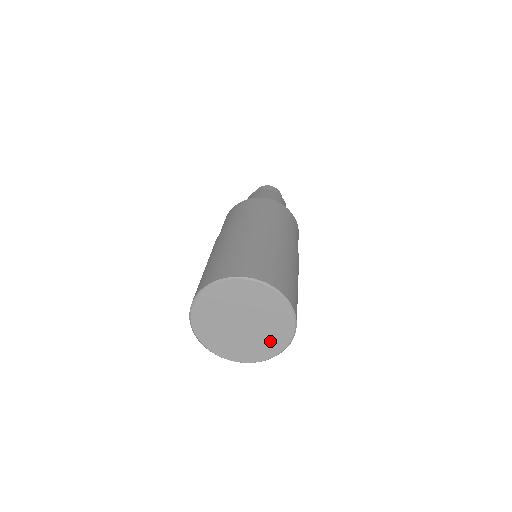
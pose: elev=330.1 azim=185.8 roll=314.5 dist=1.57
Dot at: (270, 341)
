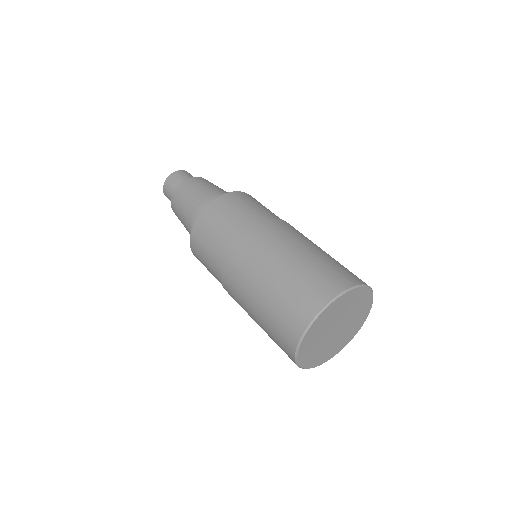
Dot at: (335, 347)
